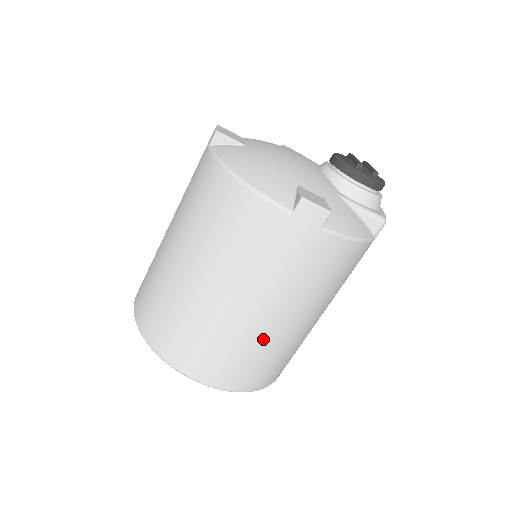
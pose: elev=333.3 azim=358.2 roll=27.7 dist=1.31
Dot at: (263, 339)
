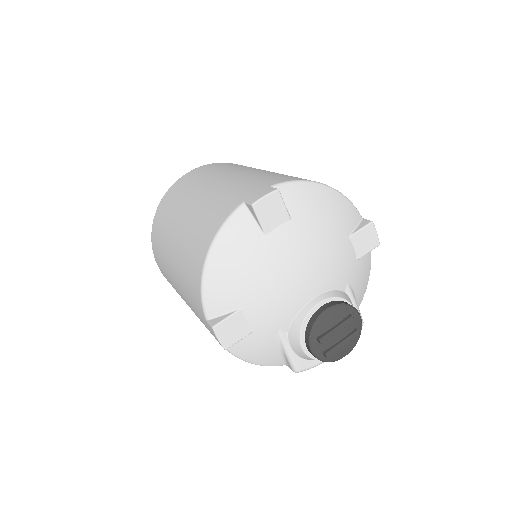
Dot at: occluded
